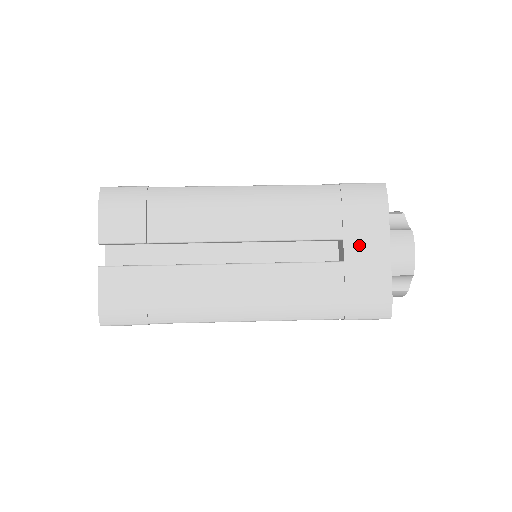
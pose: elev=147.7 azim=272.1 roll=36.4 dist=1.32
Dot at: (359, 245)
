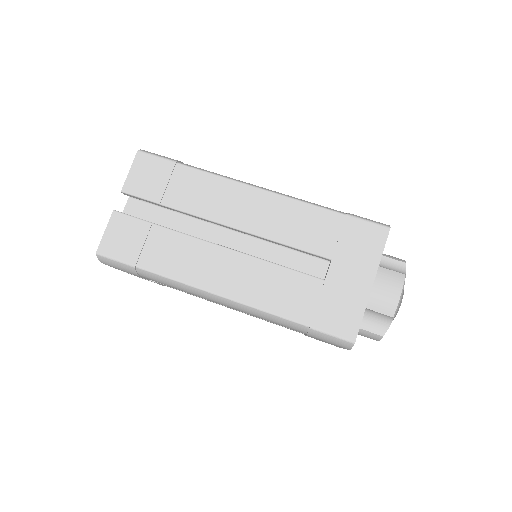
Dot at: occluded
